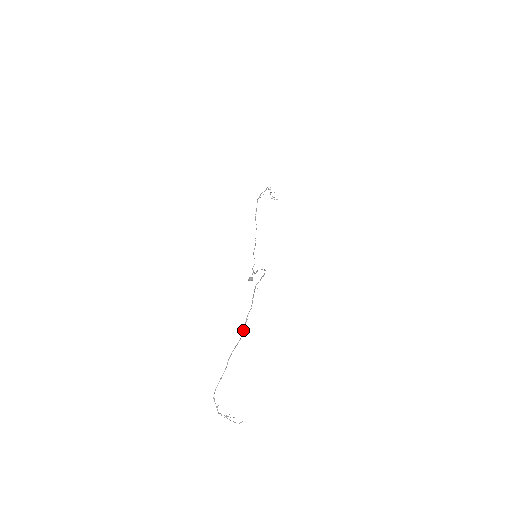
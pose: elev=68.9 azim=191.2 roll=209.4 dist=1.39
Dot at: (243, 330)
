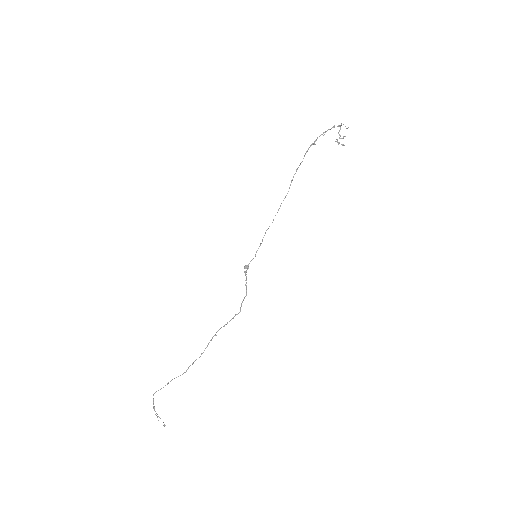
Dot at: occluded
